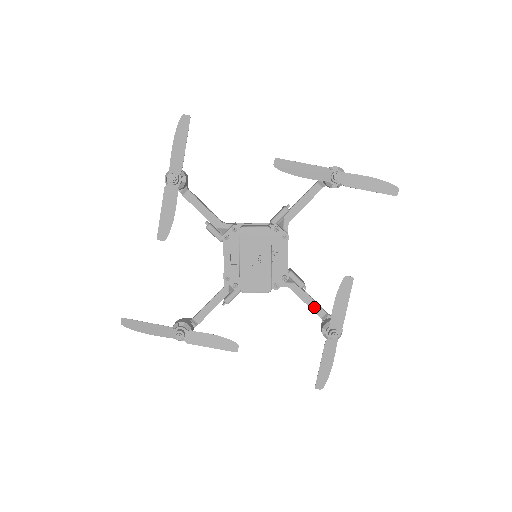
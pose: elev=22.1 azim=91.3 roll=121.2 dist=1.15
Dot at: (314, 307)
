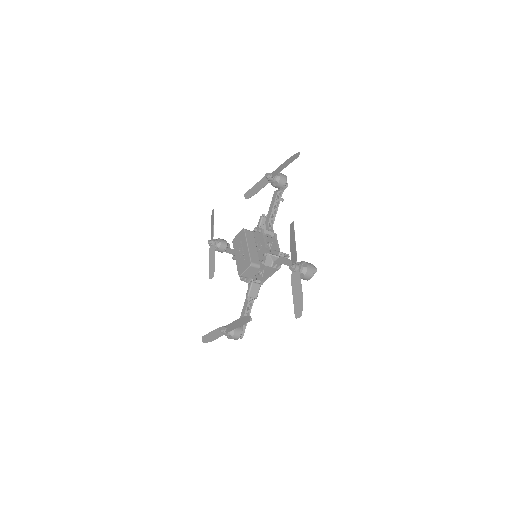
Dot at: occluded
